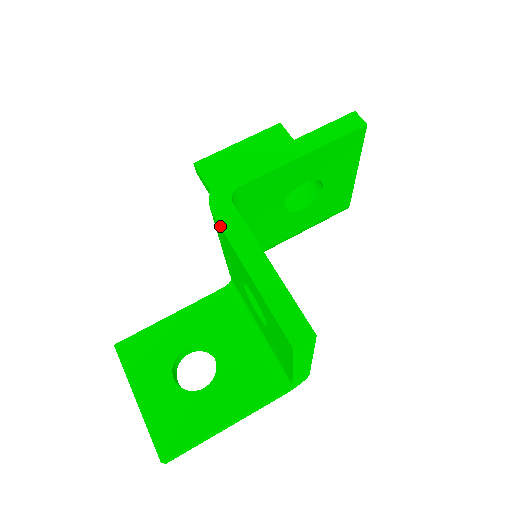
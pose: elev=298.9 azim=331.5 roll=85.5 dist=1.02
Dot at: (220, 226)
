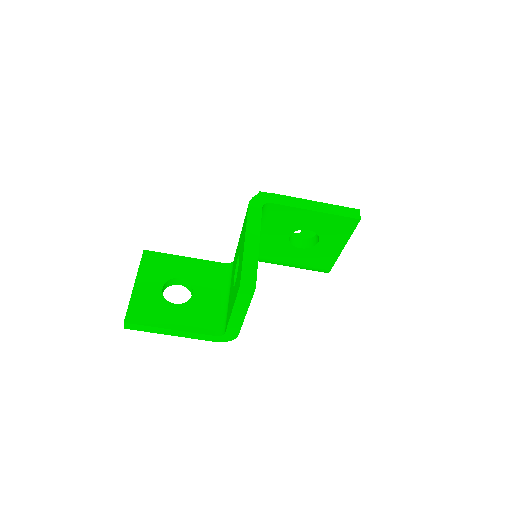
Dot at: (248, 213)
